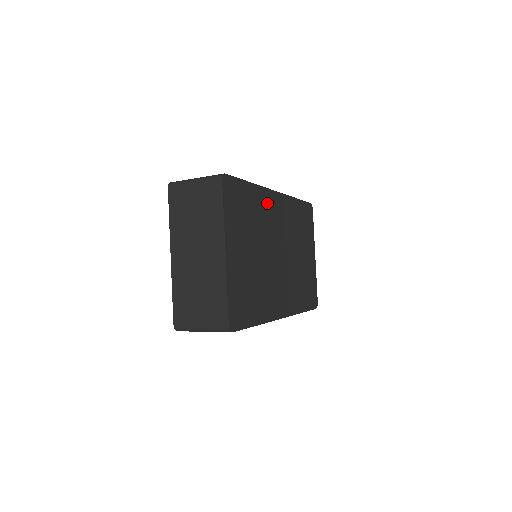
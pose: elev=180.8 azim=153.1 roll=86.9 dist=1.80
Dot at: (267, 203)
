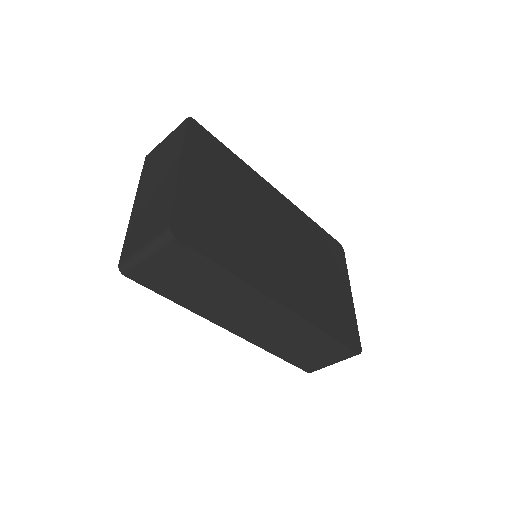
Dot at: (260, 186)
